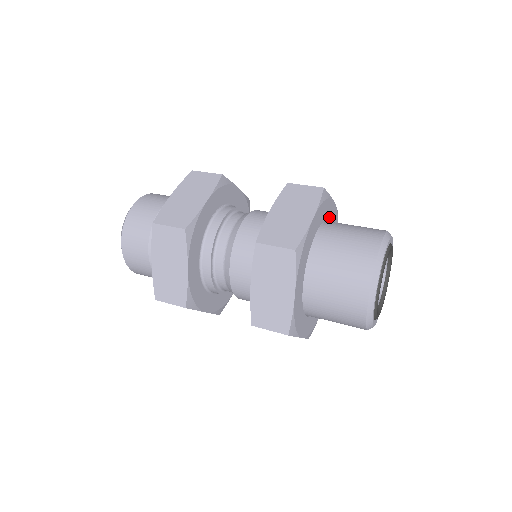
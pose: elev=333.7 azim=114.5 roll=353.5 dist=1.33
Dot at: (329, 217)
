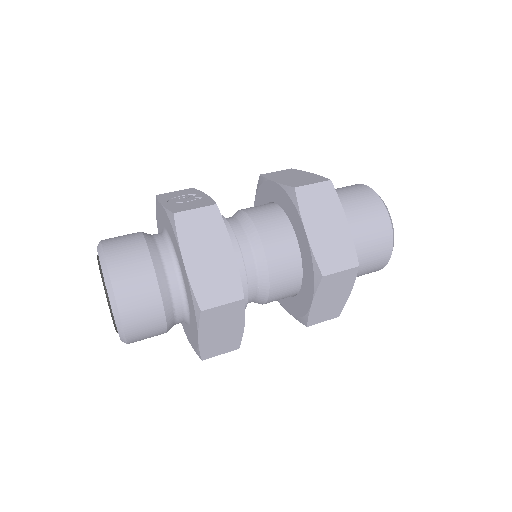
Dot at: occluded
